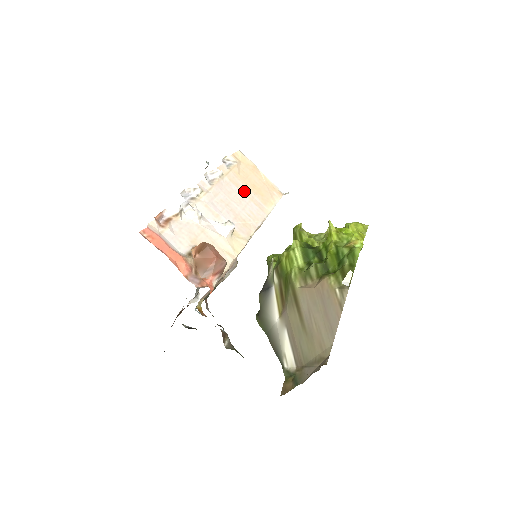
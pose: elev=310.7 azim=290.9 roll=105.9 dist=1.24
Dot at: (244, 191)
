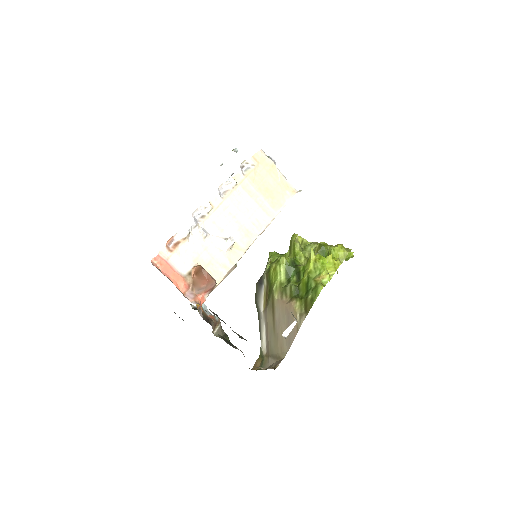
Dot at: (255, 197)
